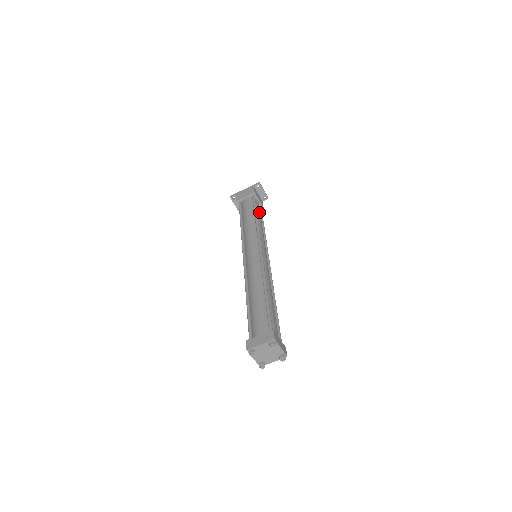
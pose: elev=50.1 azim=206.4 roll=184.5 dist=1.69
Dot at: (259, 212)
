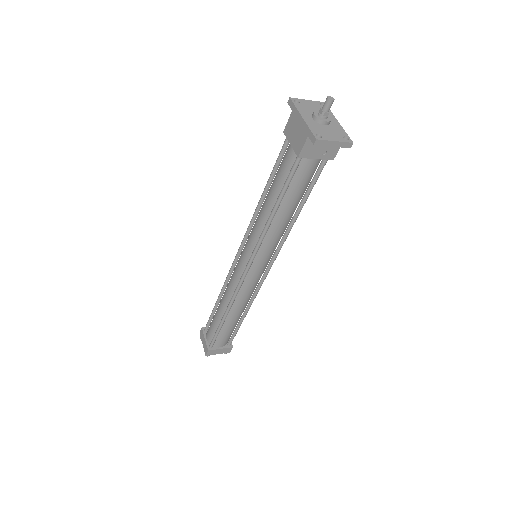
Dot at: (295, 192)
